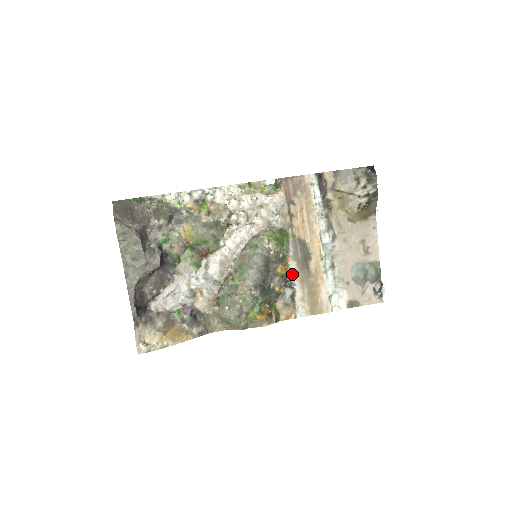
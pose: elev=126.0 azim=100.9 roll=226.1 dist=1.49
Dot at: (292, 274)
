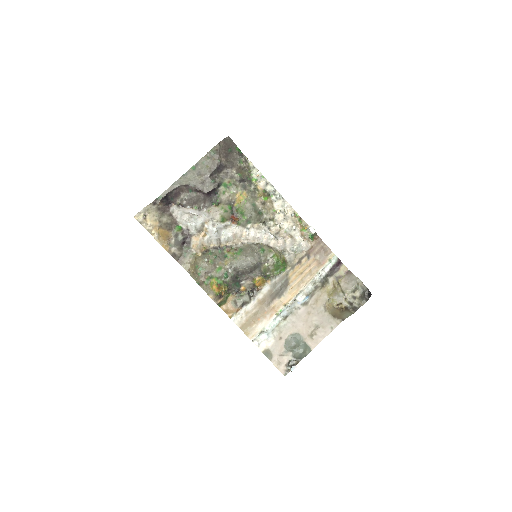
Dot at: (260, 292)
